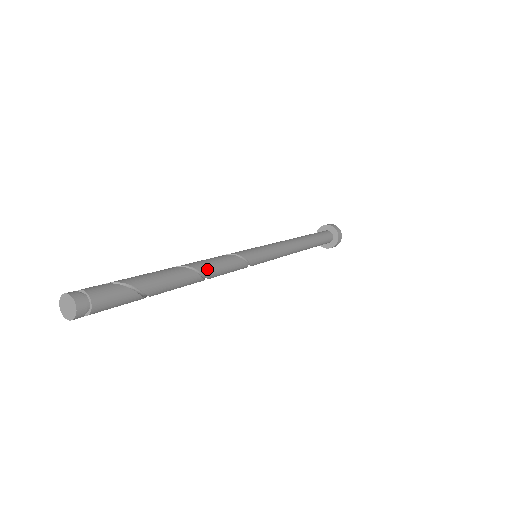
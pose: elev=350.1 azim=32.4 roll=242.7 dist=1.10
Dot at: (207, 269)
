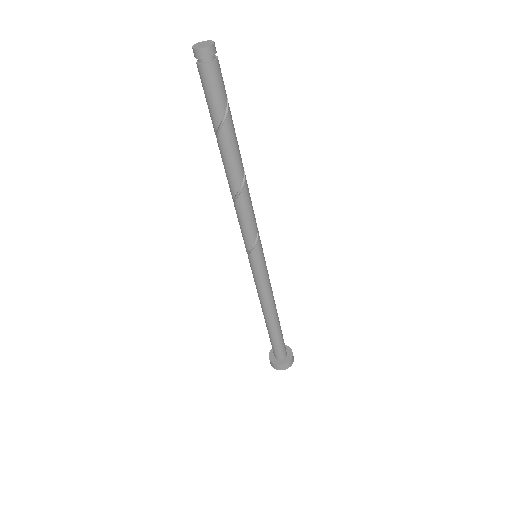
Dot at: (247, 186)
